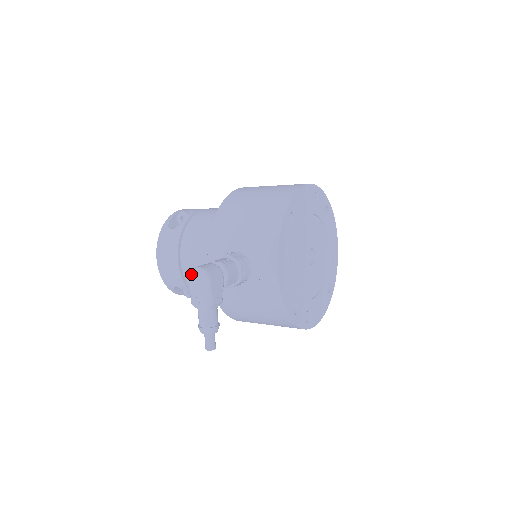
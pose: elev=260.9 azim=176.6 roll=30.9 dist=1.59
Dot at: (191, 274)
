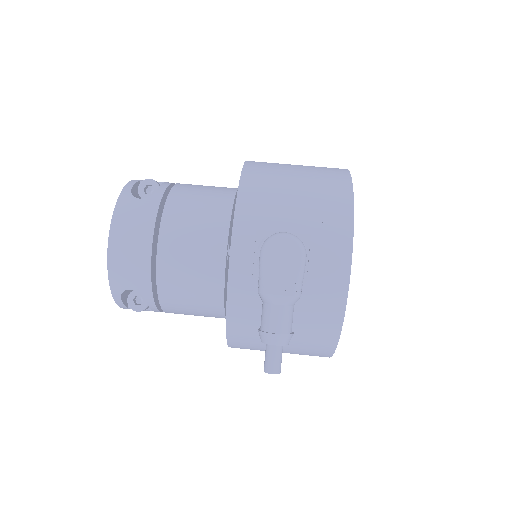
Dot at: (273, 242)
